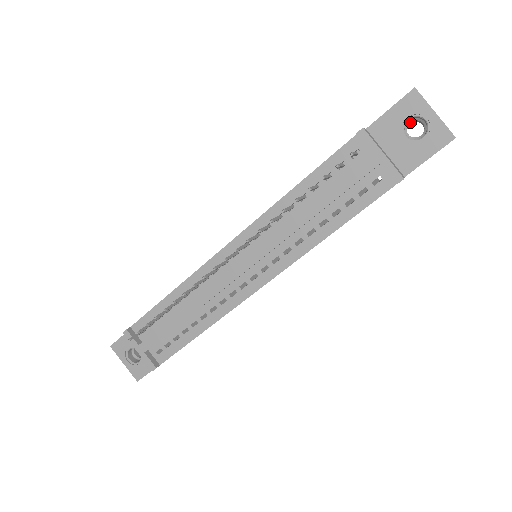
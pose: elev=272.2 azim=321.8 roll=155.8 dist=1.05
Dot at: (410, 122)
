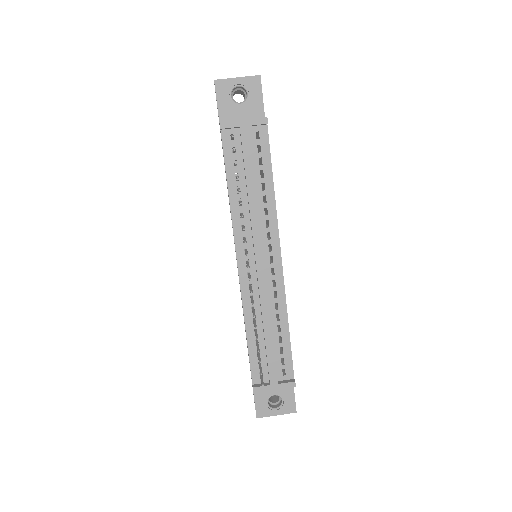
Dot at: (232, 97)
